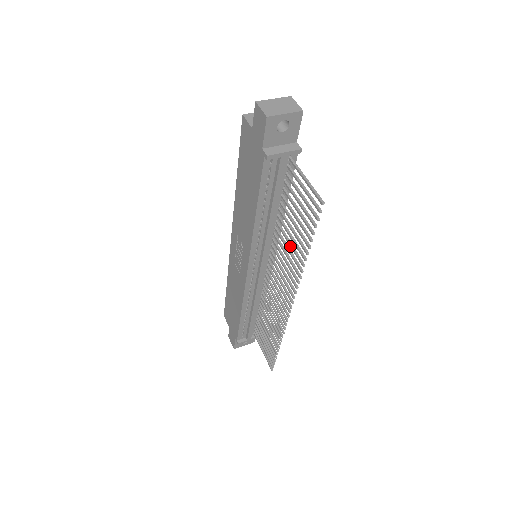
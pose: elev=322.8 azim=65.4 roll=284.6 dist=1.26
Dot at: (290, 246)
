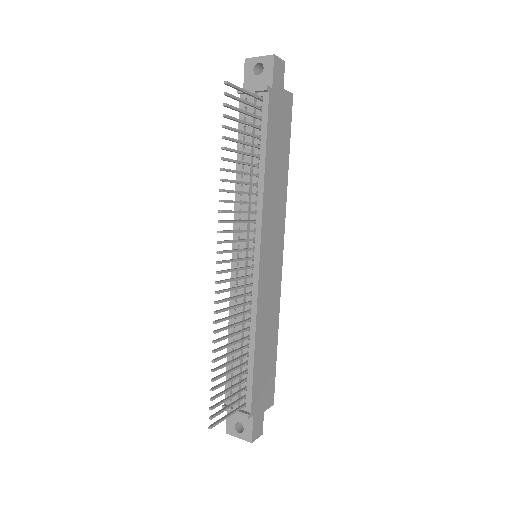
Dot at: (237, 183)
